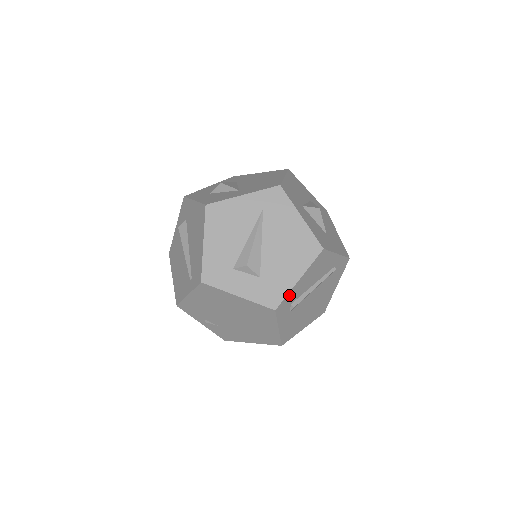
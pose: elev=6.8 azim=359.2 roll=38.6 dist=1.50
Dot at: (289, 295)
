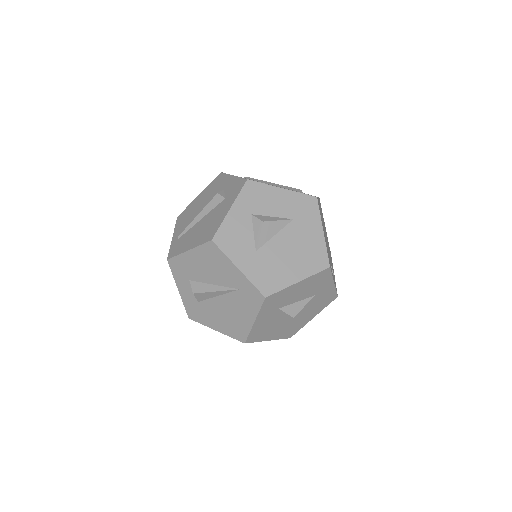
Dot at: (205, 324)
